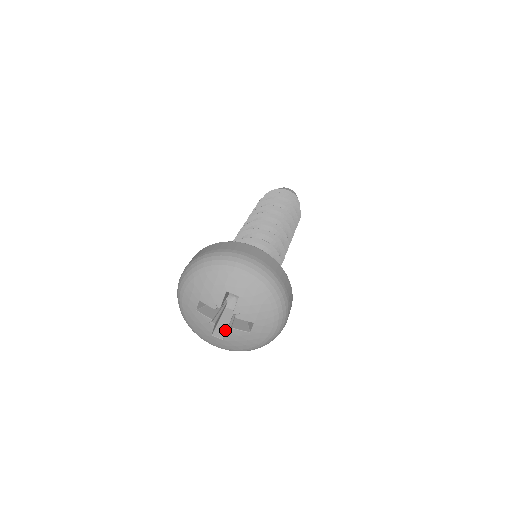
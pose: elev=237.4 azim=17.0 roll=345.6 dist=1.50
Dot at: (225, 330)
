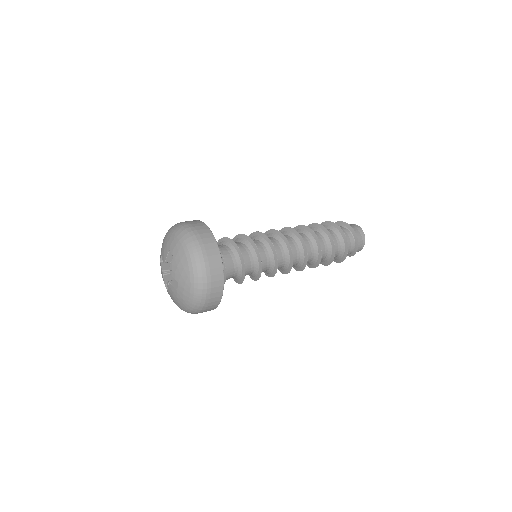
Dot at: occluded
